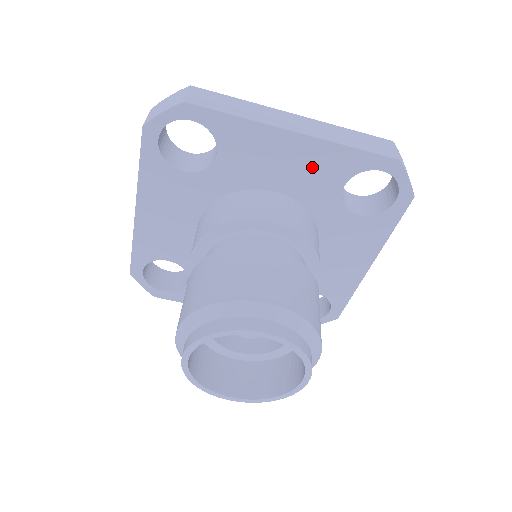
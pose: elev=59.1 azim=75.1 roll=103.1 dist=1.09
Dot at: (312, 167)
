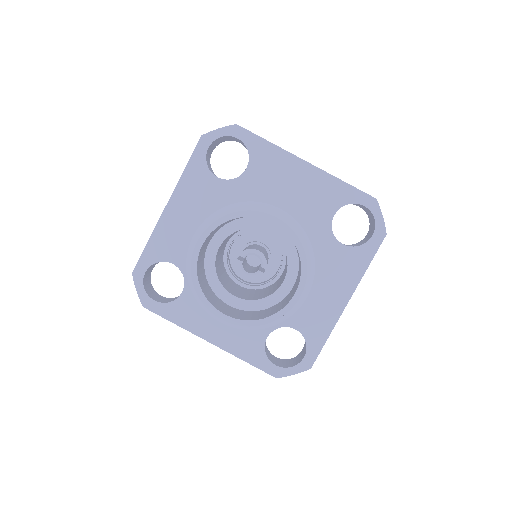
Dot at: (313, 192)
